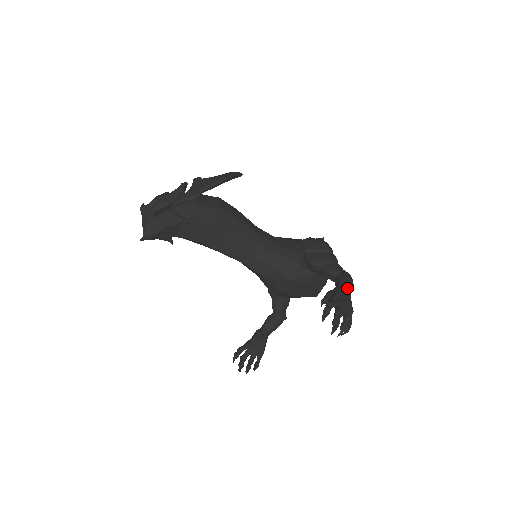
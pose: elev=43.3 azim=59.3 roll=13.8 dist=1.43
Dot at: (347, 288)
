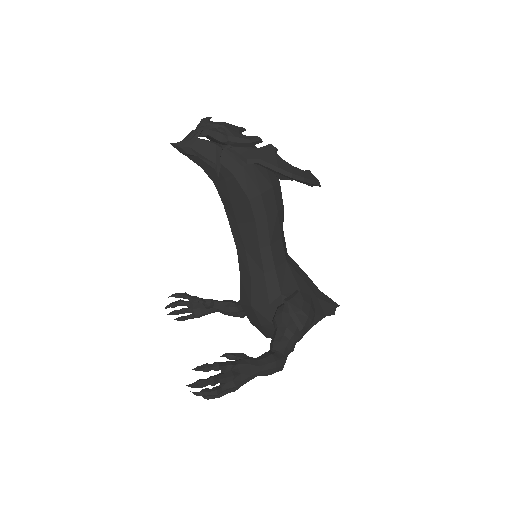
Dot at: (258, 371)
